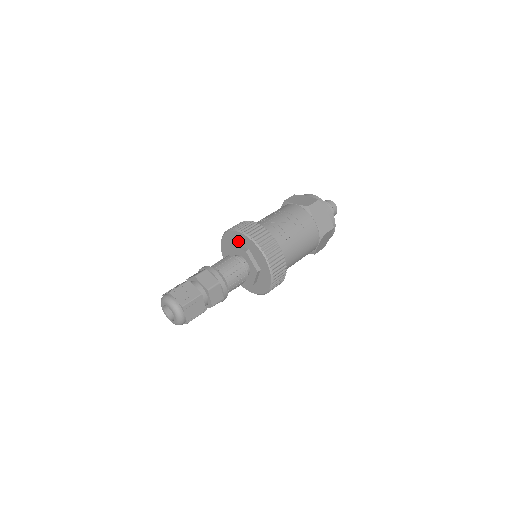
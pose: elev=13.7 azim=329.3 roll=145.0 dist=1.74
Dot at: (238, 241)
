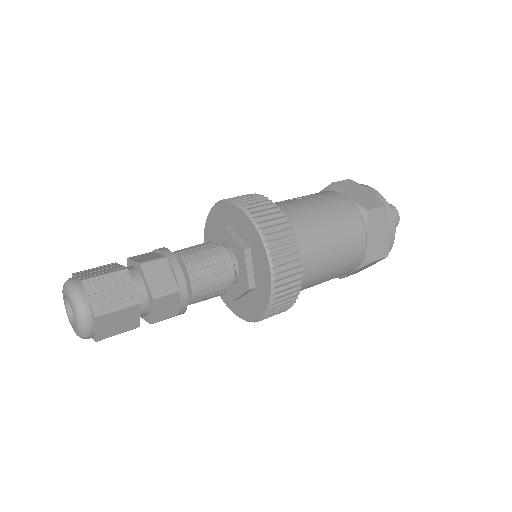
Dot at: (216, 227)
